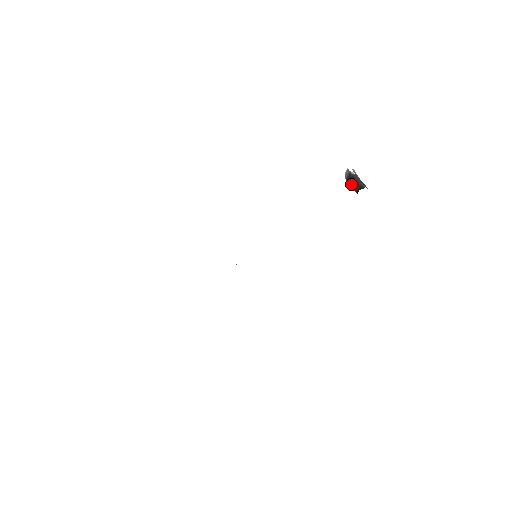
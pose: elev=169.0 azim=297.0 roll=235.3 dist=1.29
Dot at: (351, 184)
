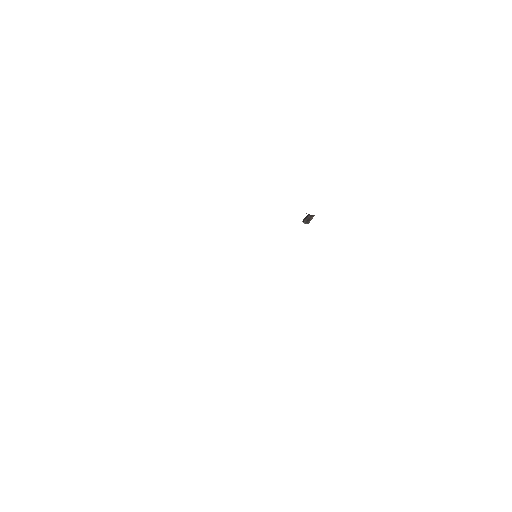
Dot at: (305, 218)
